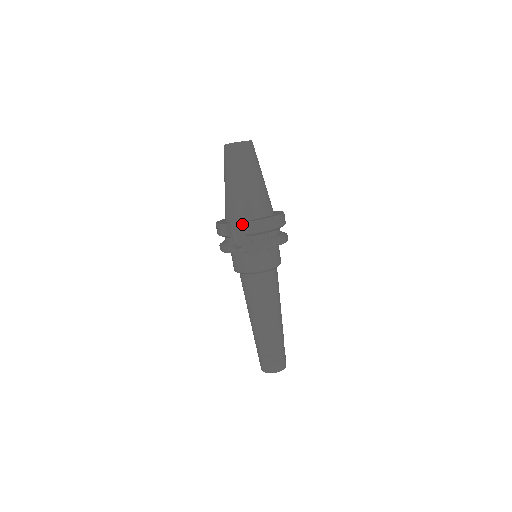
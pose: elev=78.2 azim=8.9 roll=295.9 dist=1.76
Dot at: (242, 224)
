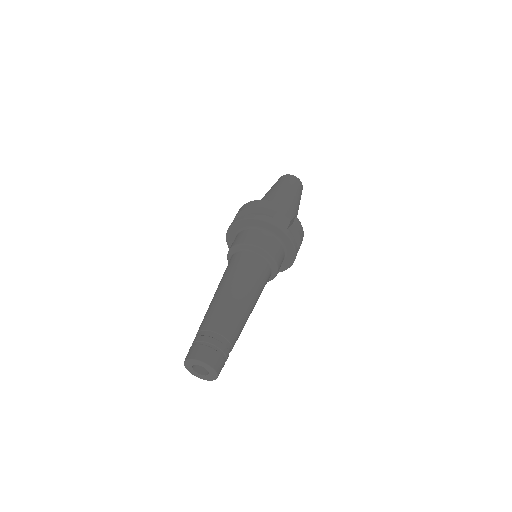
Dot at: occluded
